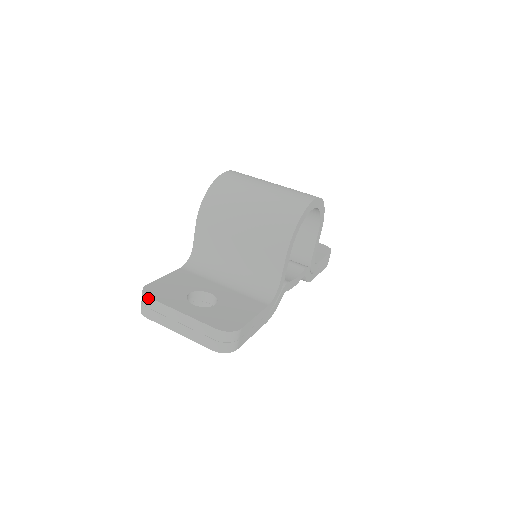
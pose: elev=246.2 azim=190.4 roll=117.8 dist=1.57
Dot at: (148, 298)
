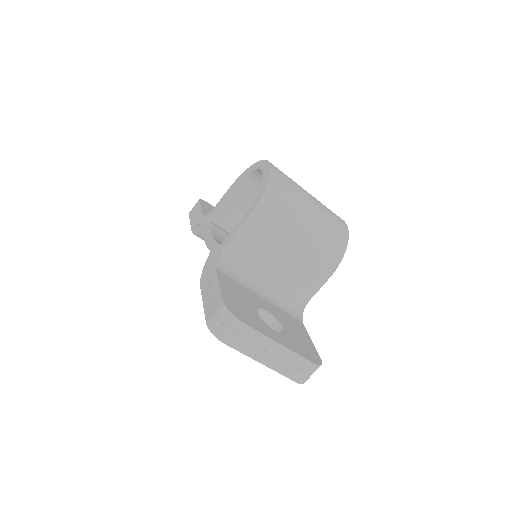
Dot at: (242, 324)
